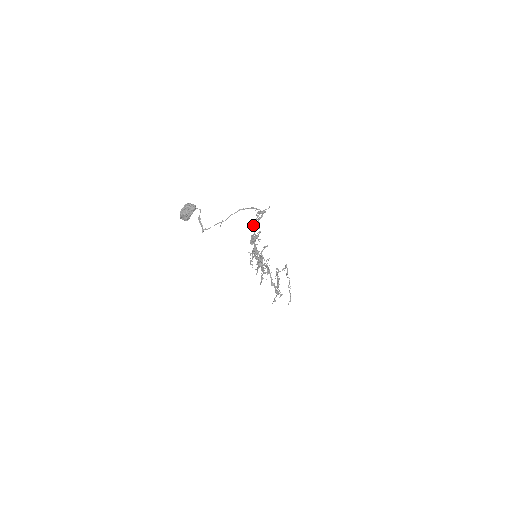
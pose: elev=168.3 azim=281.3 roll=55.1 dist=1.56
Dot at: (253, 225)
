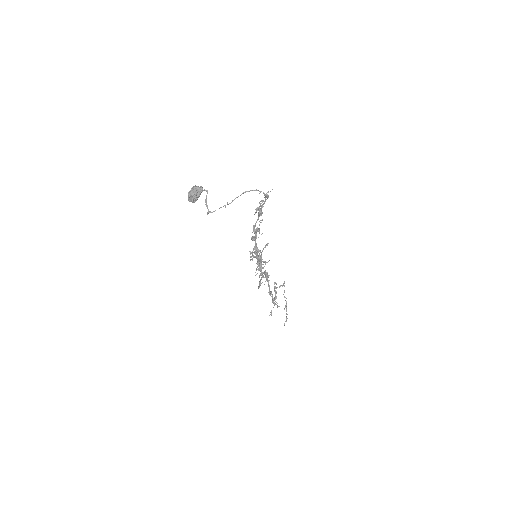
Dot at: (256, 211)
